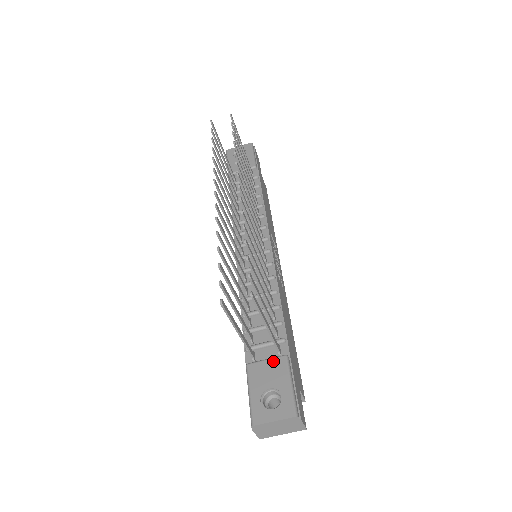
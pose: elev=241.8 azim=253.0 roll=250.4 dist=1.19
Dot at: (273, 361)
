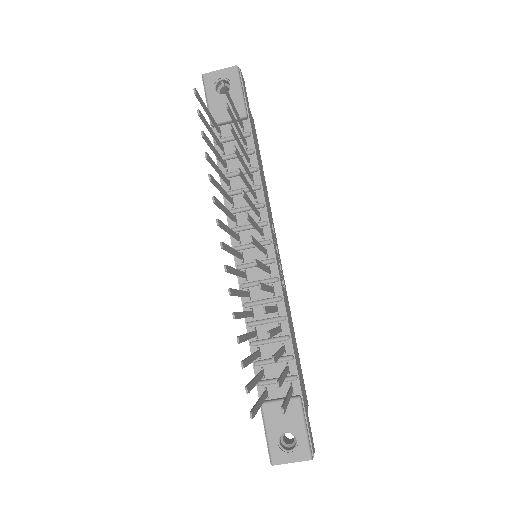
Dot at: occluded
